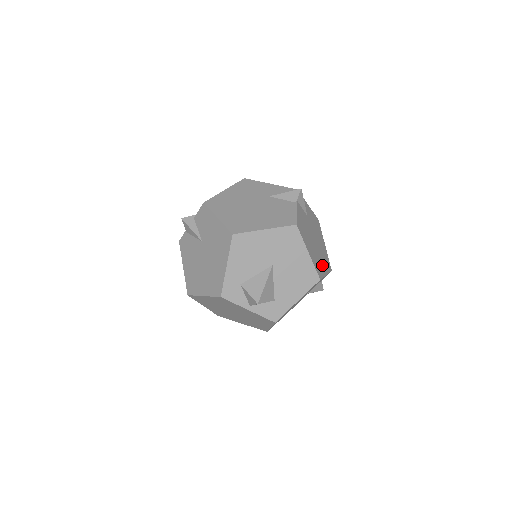
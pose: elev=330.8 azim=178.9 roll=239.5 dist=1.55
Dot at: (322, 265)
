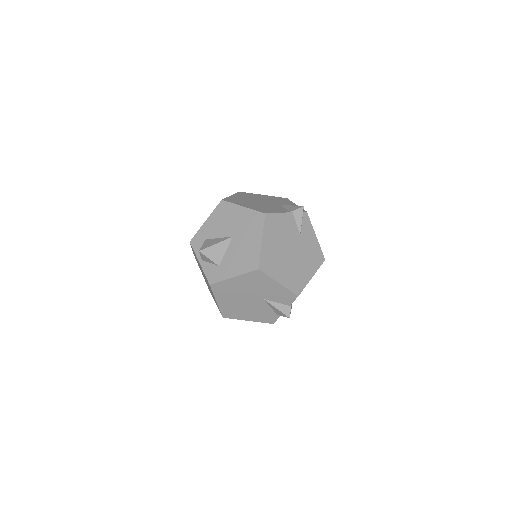
Dot at: (280, 272)
